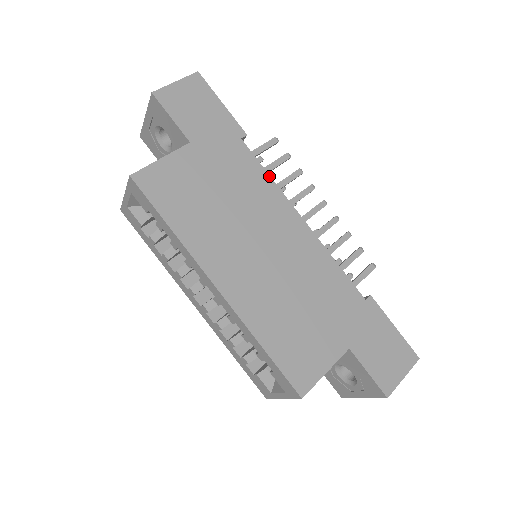
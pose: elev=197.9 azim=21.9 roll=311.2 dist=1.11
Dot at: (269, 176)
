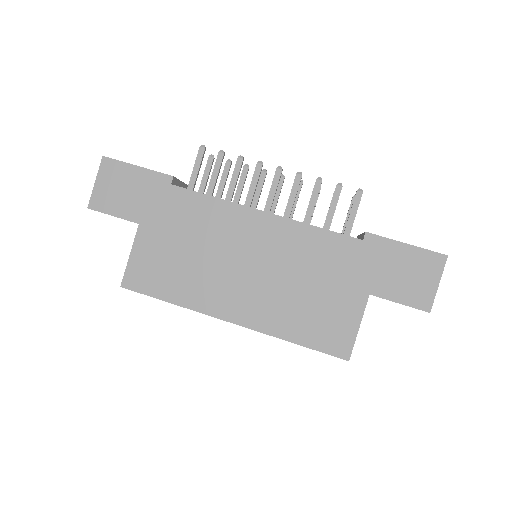
Dot at: (213, 197)
